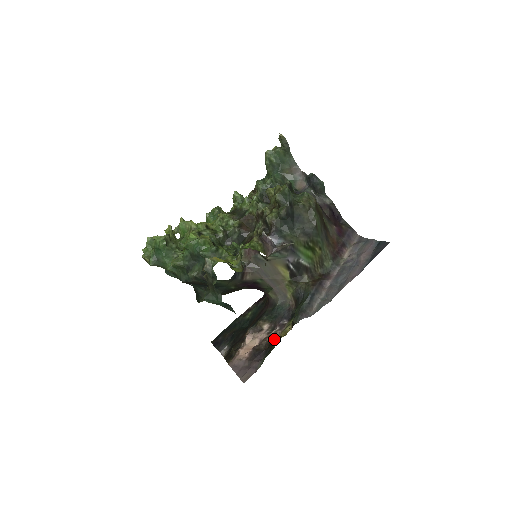
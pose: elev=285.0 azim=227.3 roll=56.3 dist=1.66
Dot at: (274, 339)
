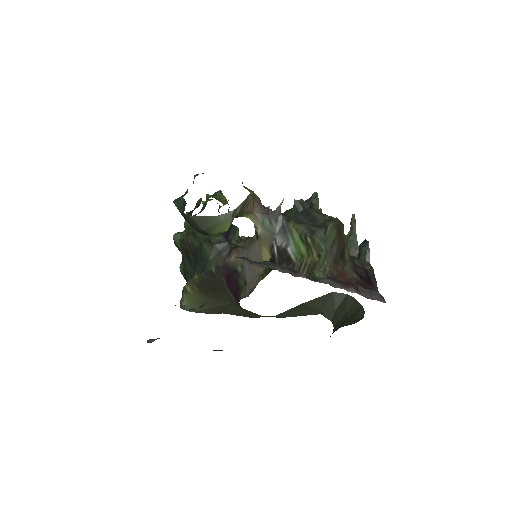
Dot at: occluded
